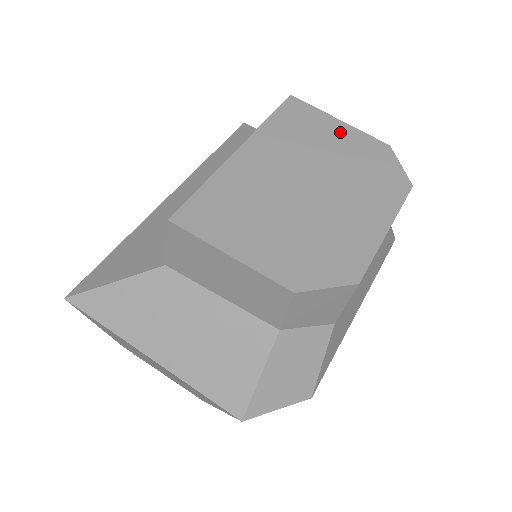
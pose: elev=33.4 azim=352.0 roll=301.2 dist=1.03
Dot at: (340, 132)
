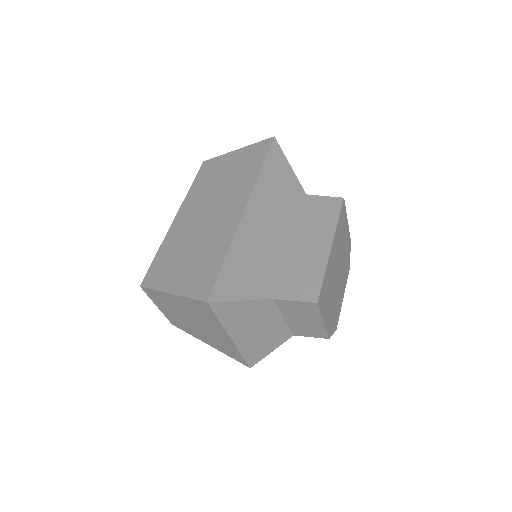
Dot at: (347, 231)
